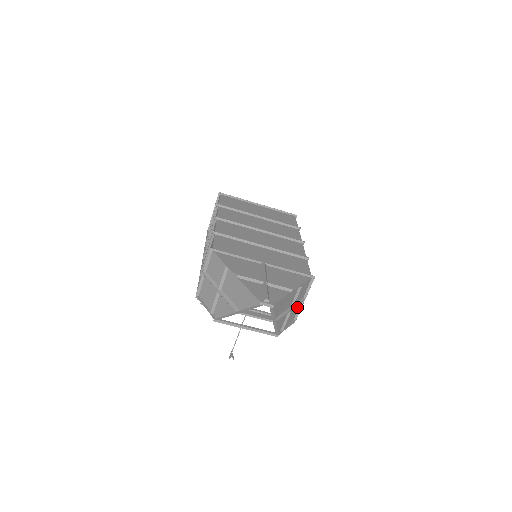
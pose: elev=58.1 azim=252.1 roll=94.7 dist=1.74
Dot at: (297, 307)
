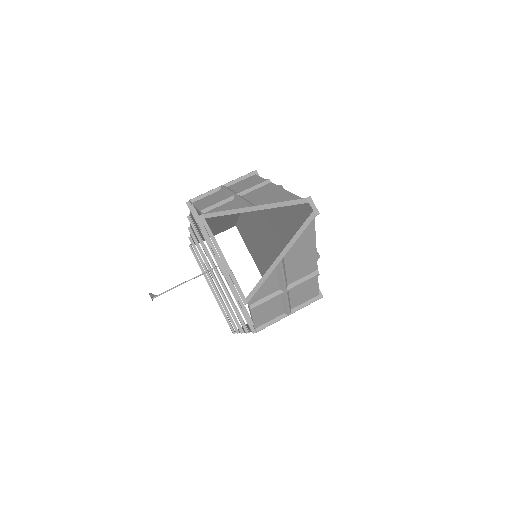
Dot at: (277, 312)
